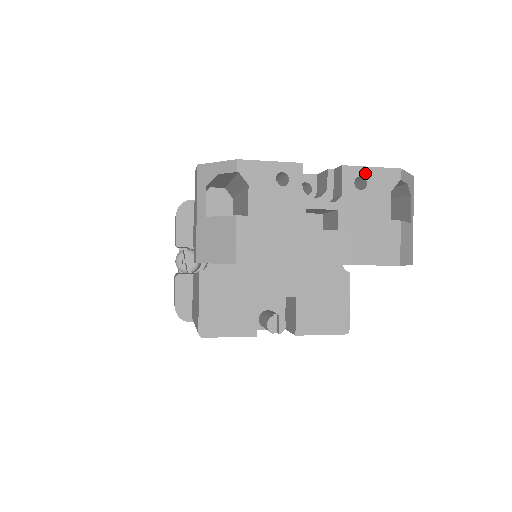
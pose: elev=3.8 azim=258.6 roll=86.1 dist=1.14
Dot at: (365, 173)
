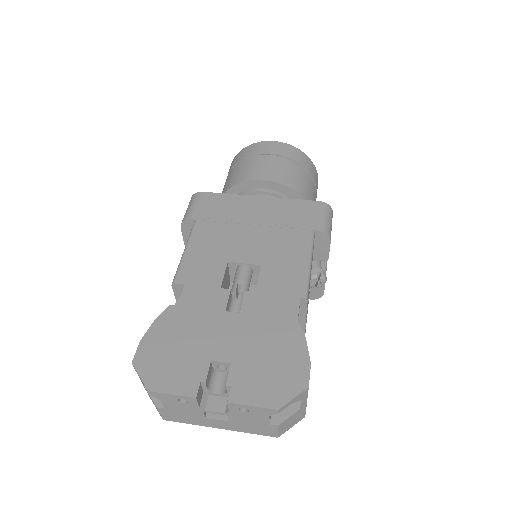
Dot at: (247, 407)
